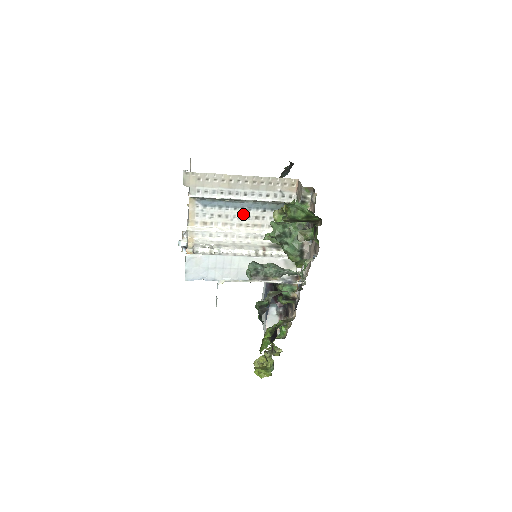
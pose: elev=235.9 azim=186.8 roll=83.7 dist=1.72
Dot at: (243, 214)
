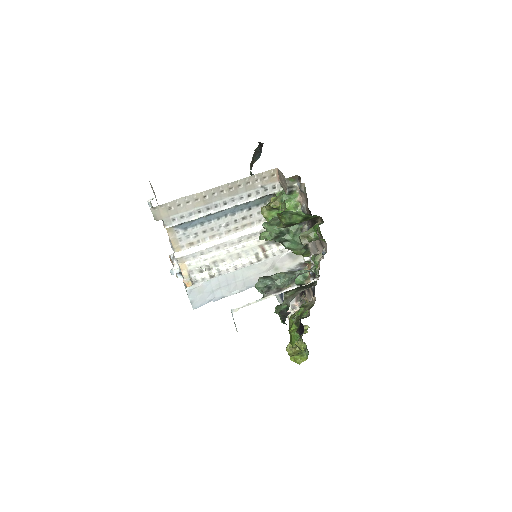
Dot at: (228, 220)
